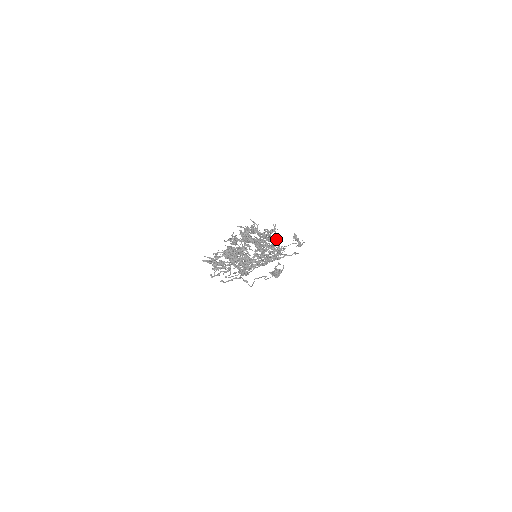
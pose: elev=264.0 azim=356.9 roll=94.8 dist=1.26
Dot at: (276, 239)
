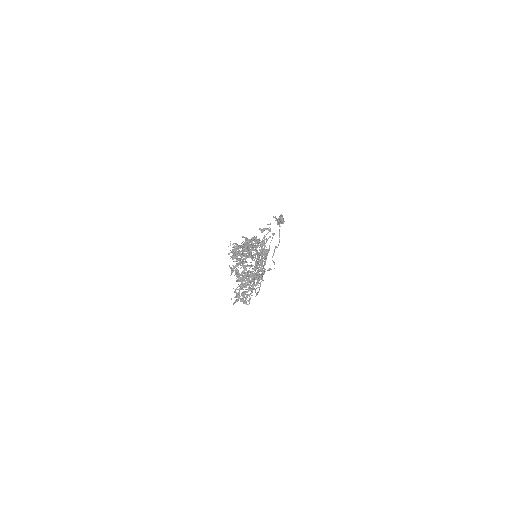
Dot at: occluded
